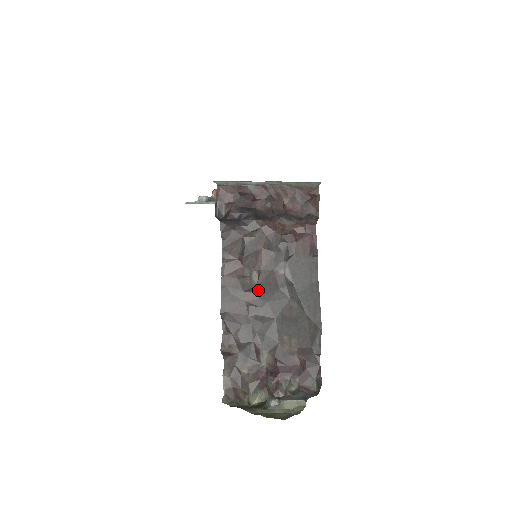
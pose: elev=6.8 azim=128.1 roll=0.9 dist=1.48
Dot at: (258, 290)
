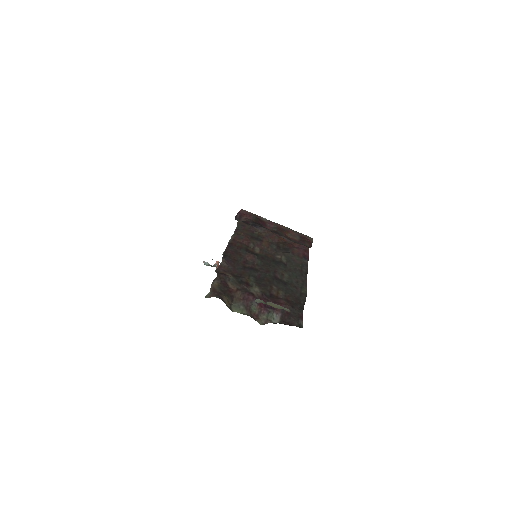
Dot at: (258, 256)
